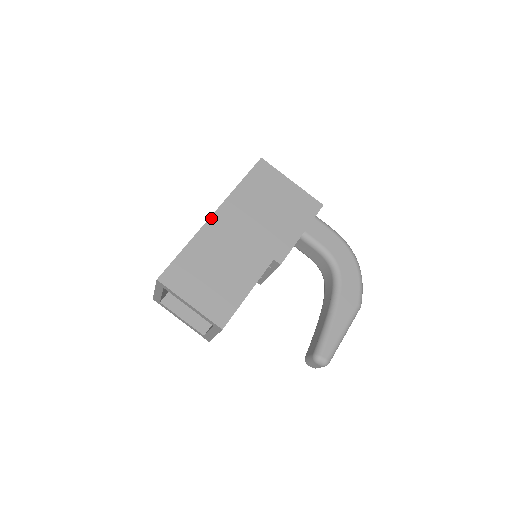
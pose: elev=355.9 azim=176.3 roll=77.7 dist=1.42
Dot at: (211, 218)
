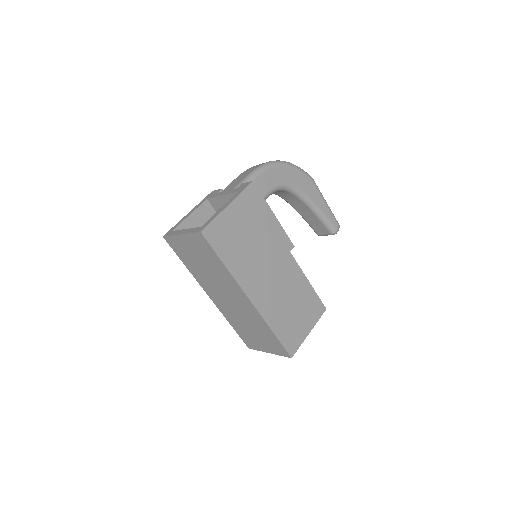
Dot at: (253, 303)
